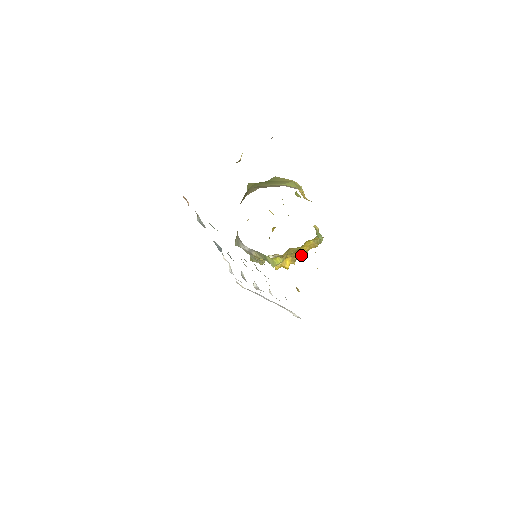
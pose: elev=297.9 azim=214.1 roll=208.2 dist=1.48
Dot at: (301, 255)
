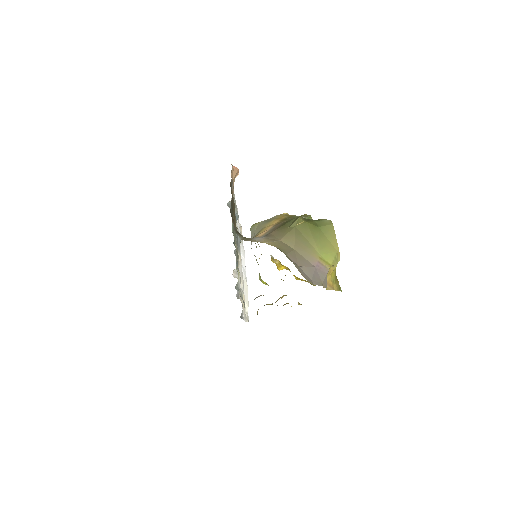
Dot at: (295, 278)
